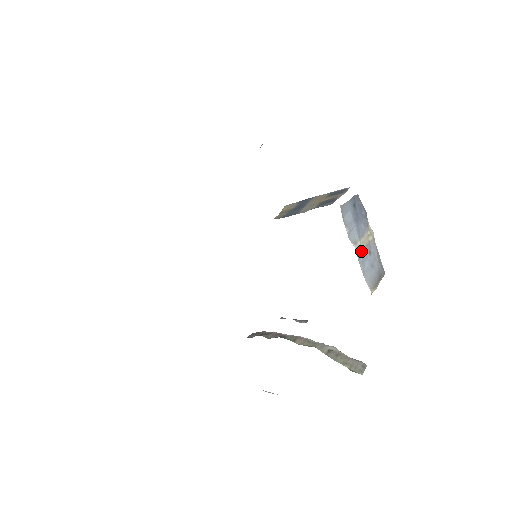
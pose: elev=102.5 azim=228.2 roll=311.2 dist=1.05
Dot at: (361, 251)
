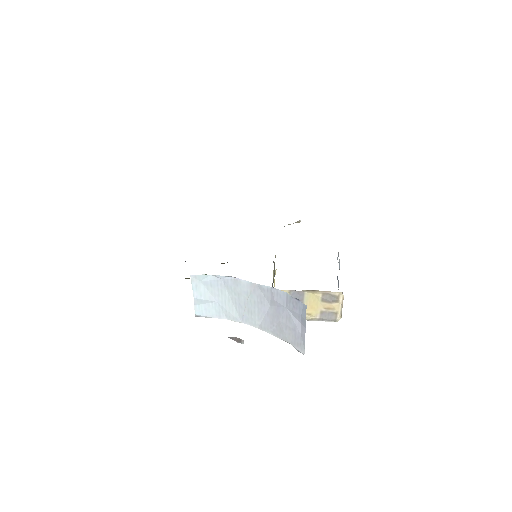
Dot at: occluded
